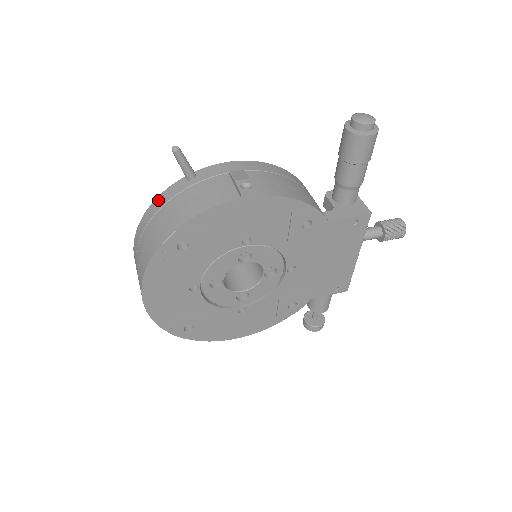
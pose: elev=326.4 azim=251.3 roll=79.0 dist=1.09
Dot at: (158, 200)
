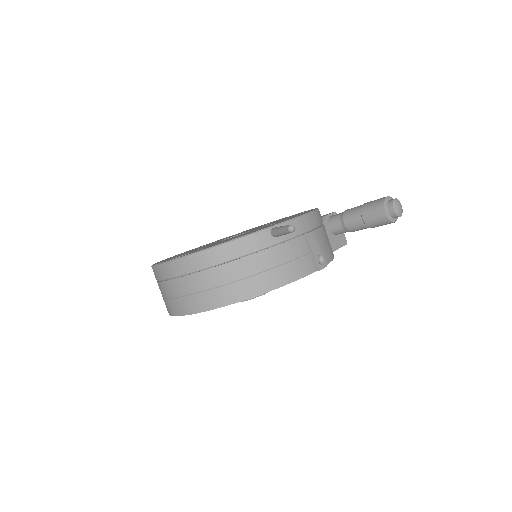
Dot at: (238, 245)
